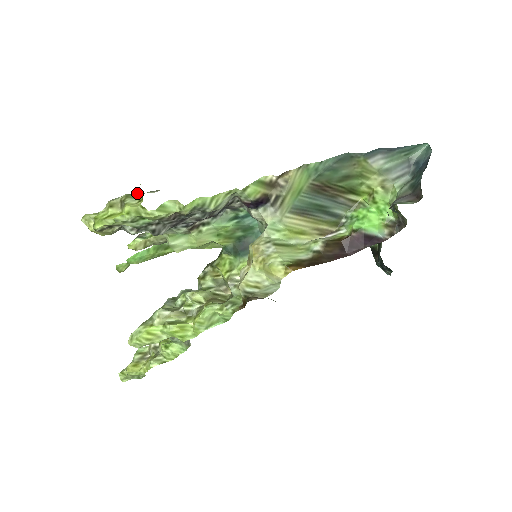
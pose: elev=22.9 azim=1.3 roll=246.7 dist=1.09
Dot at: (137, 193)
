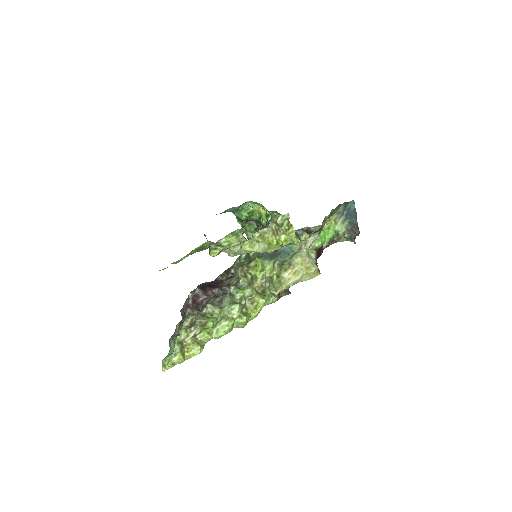
Dot at: (286, 224)
